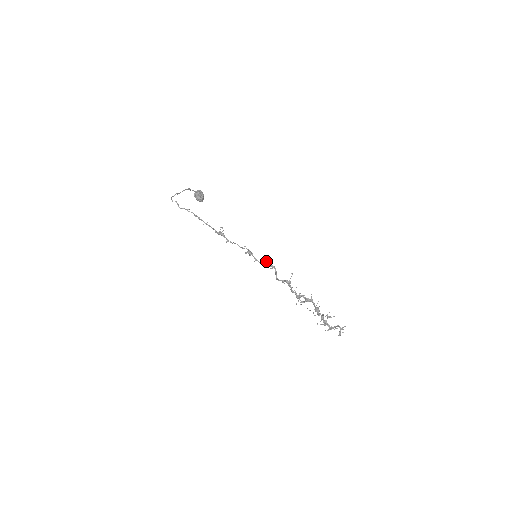
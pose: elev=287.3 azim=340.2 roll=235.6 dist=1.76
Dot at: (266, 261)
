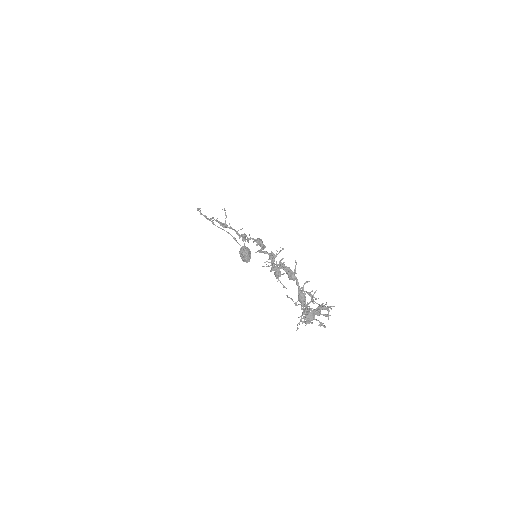
Dot at: occluded
